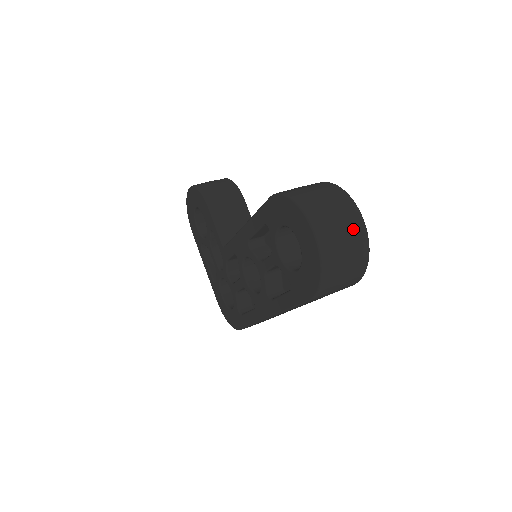
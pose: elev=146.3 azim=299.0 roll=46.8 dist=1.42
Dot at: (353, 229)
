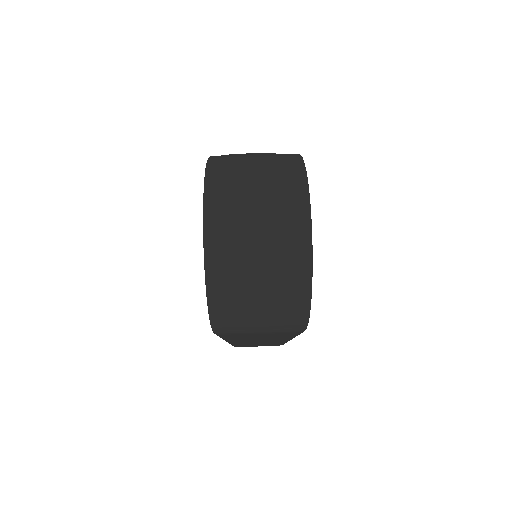
Dot at: (282, 233)
